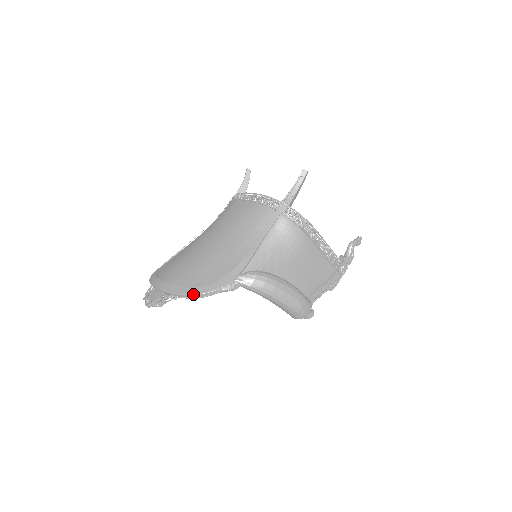
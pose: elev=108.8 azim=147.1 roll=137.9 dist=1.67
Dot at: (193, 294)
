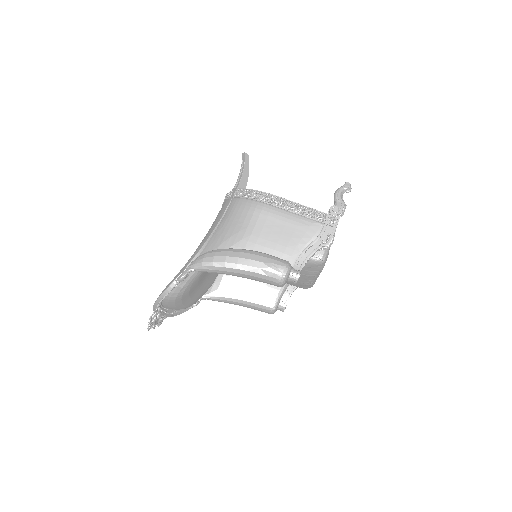
Dot at: (159, 296)
